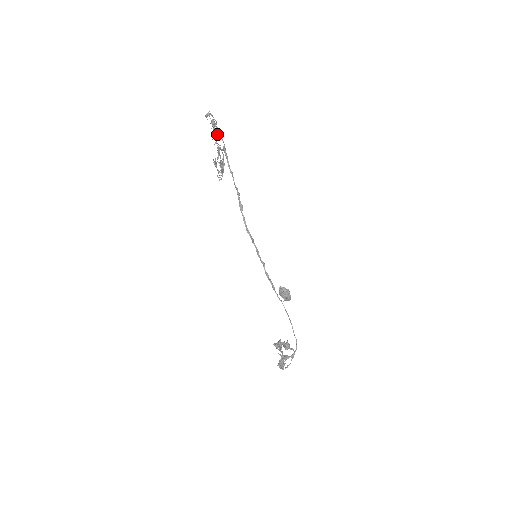
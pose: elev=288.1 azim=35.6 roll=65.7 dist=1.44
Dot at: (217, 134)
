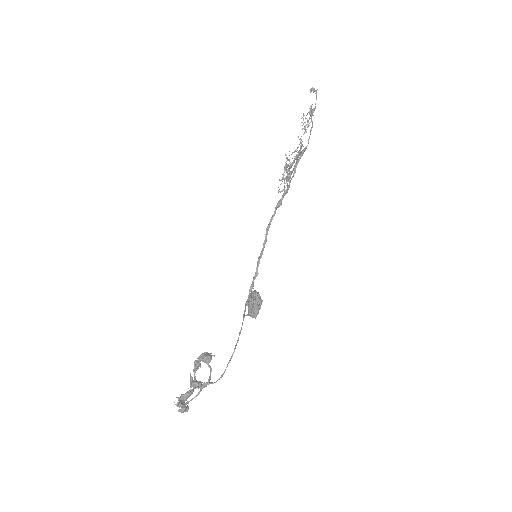
Dot at: (308, 126)
